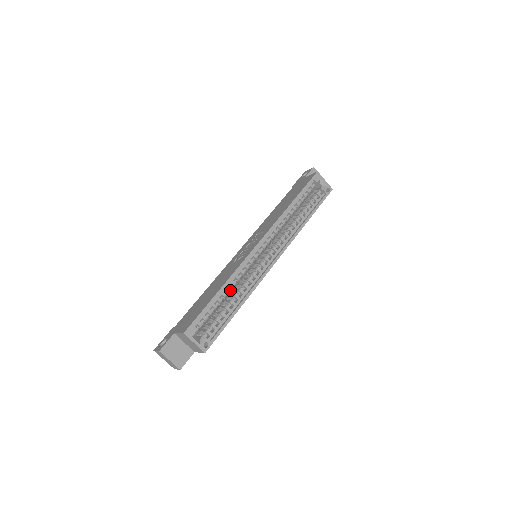
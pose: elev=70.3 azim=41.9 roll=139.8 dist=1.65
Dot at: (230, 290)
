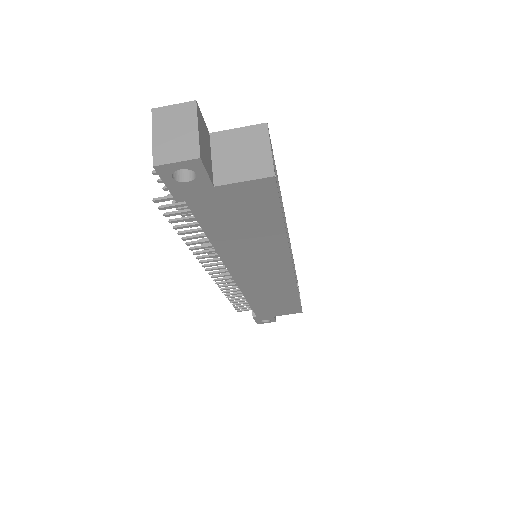
Dot at: occluded
